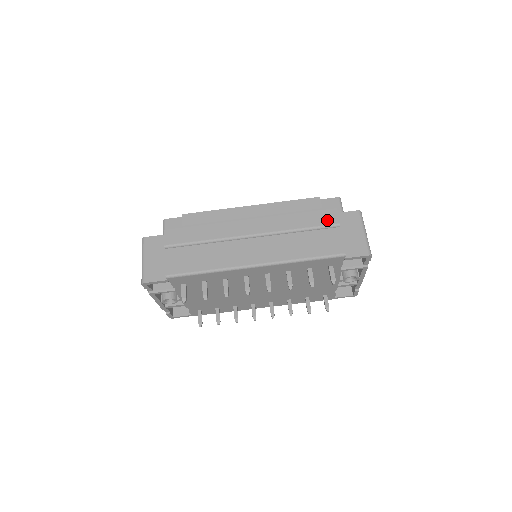
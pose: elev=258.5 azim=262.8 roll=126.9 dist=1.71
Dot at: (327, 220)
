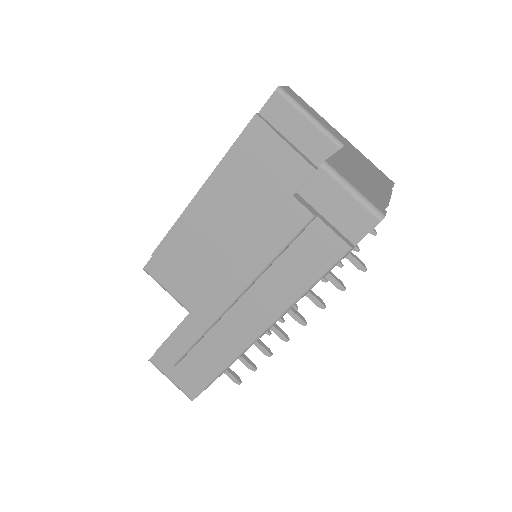
Dot at: (295, 222)
